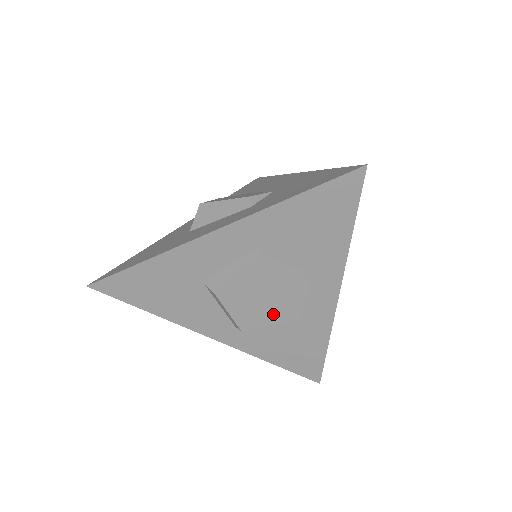
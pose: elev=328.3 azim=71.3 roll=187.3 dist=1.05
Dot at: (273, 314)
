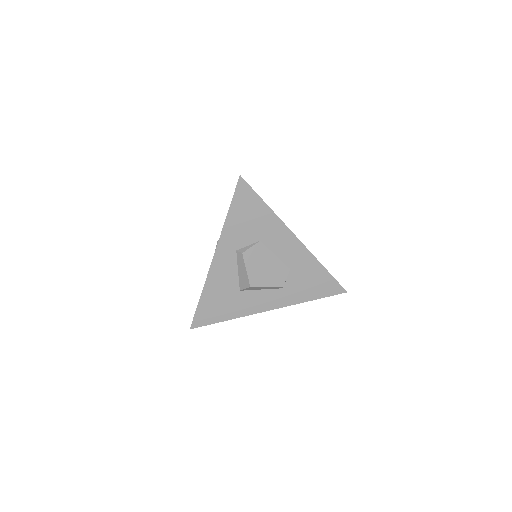
Dot at: occluded
